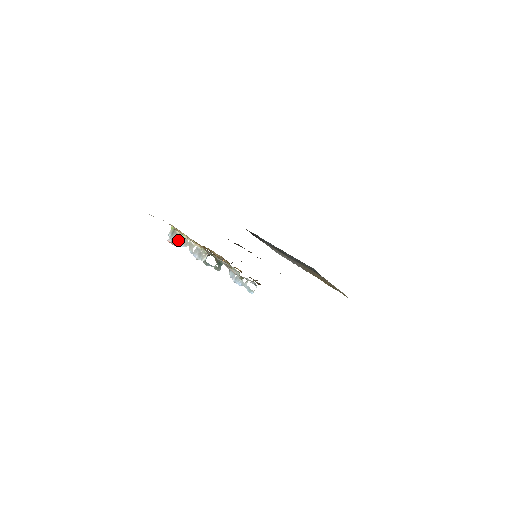
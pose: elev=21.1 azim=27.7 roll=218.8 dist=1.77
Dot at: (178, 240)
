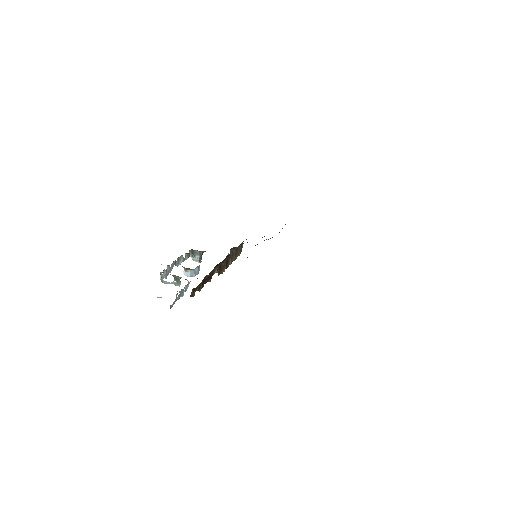
Dot at: (183, 259)
